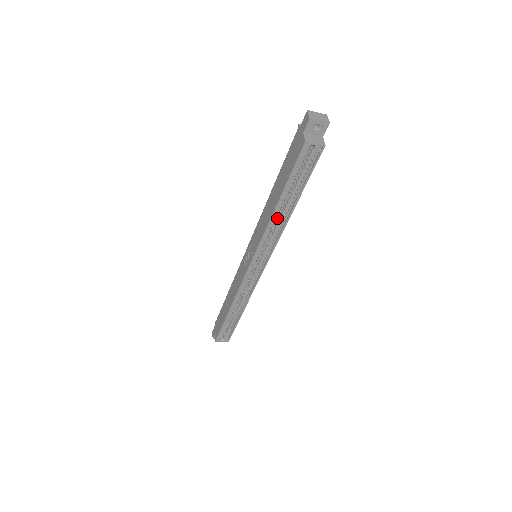
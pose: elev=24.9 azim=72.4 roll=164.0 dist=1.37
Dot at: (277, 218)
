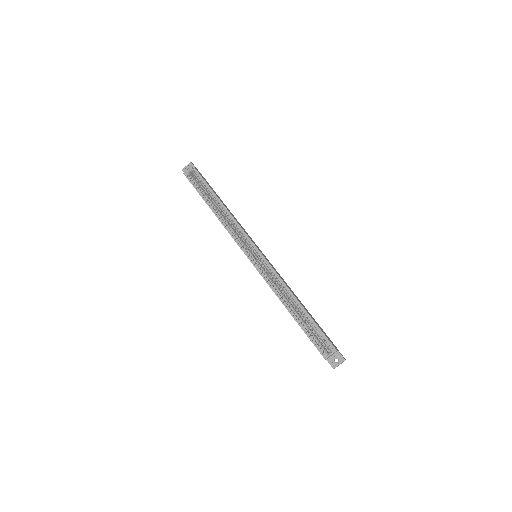
Dot at: occluded
